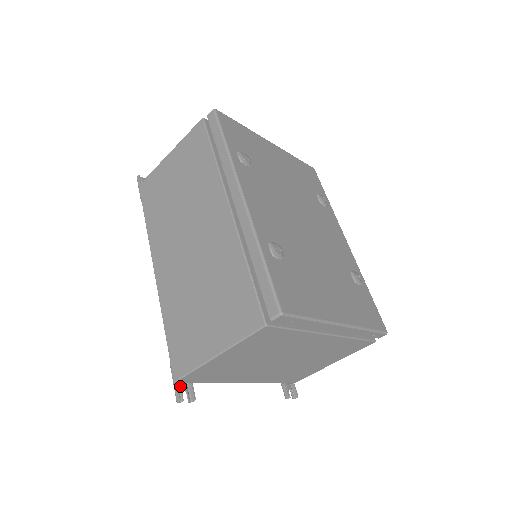
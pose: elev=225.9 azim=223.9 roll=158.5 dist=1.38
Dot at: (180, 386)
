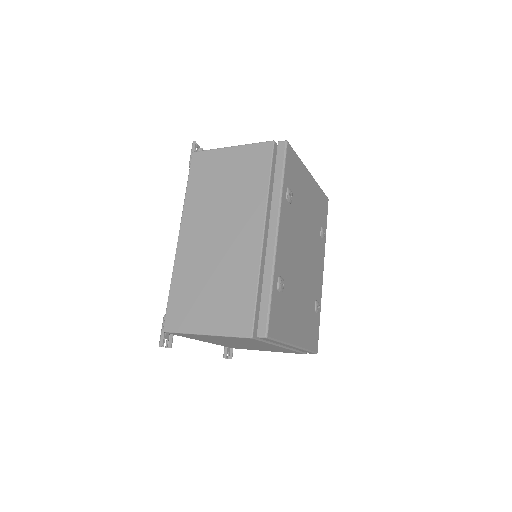
Dot at: (165, 335)
